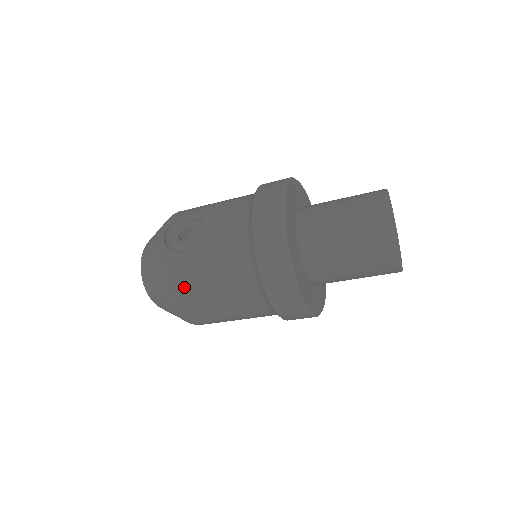
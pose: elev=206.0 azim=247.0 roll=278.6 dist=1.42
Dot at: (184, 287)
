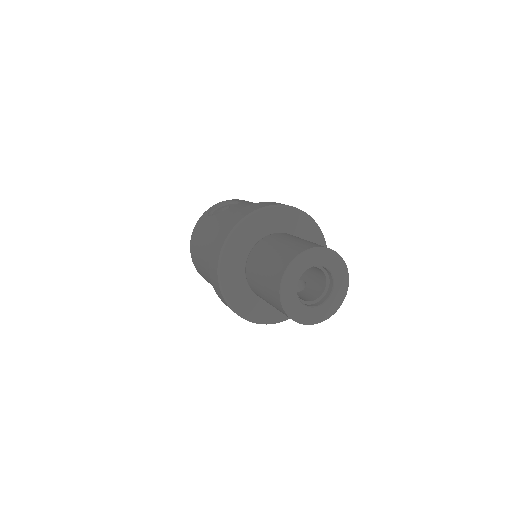
Dot at: (195, 239)
